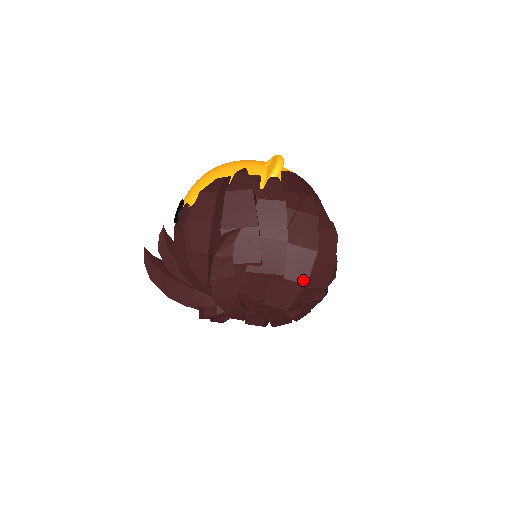
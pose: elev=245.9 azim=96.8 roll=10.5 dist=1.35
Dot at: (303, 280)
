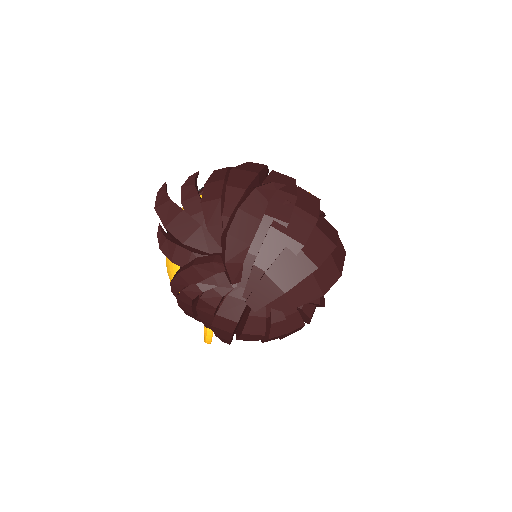
Dot at: (317, 262)
